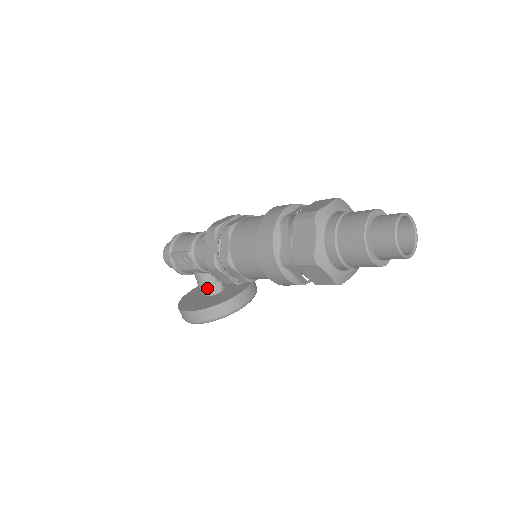
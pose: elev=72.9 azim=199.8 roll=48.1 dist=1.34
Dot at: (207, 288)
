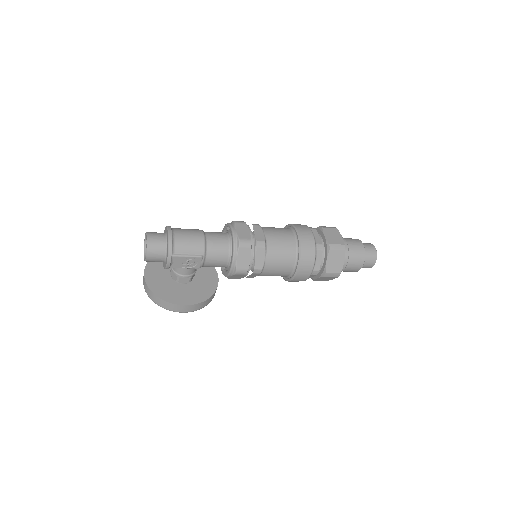
Dot at: (190, 278)
